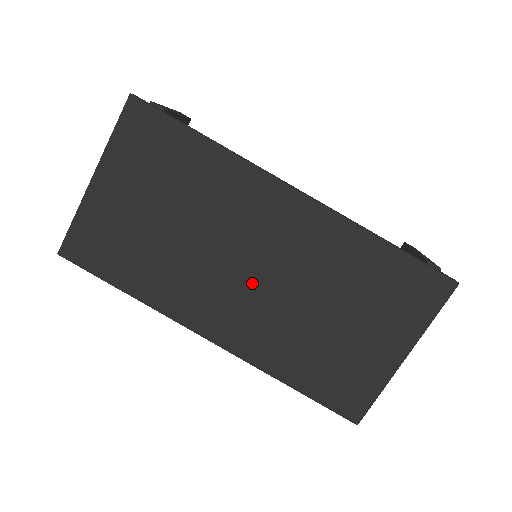
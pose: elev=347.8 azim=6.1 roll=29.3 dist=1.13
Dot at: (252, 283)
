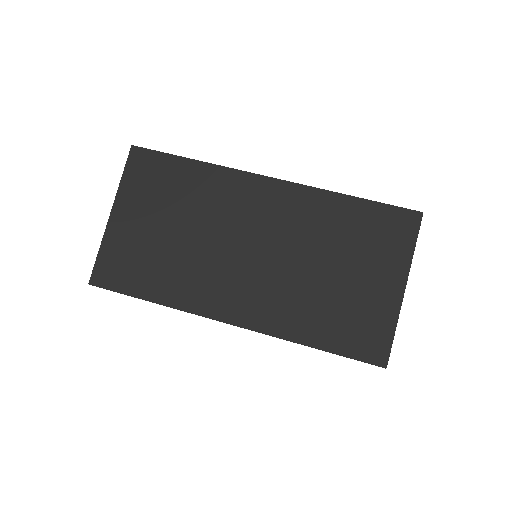
Dot at: (255, 261)
